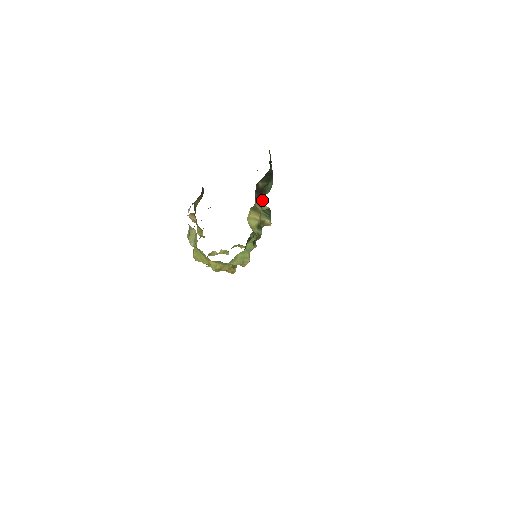
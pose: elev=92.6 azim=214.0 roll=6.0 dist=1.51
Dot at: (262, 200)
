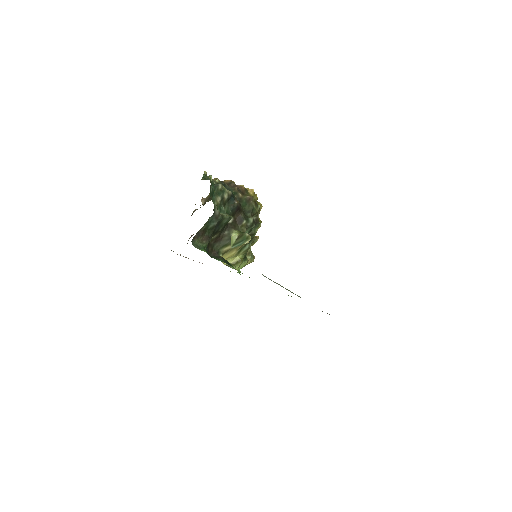
Dot at: (236, 206)
